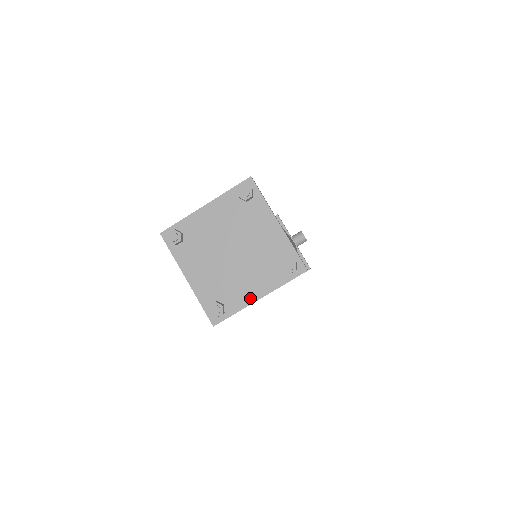
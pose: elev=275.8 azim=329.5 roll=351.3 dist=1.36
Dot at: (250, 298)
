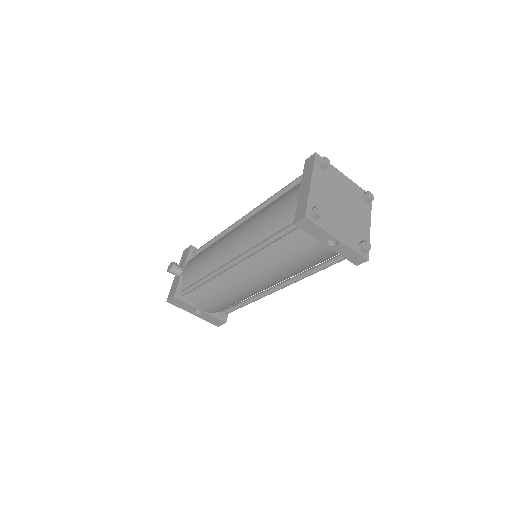
Dot at: (334, 233)
